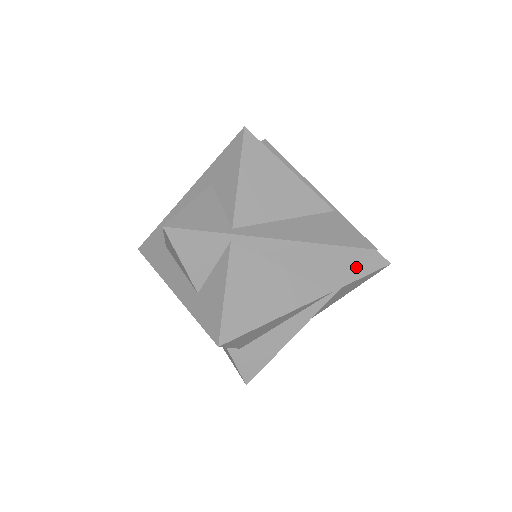
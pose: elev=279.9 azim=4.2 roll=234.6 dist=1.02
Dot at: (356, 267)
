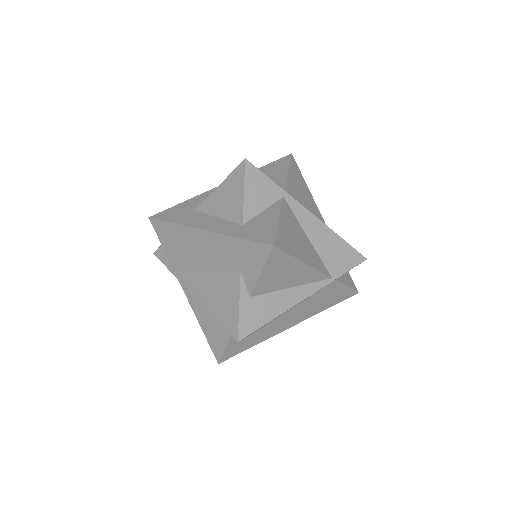
Dot at: (351, 265)
